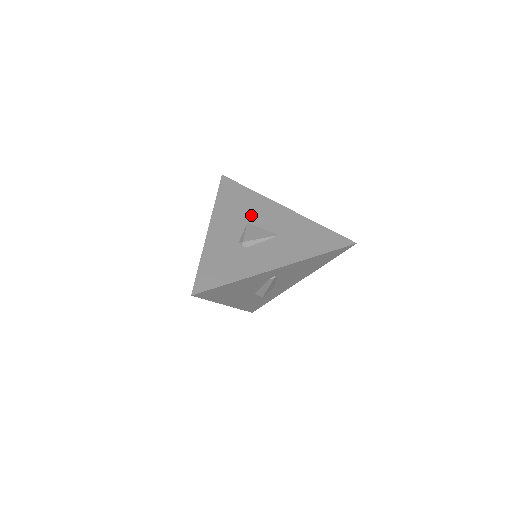
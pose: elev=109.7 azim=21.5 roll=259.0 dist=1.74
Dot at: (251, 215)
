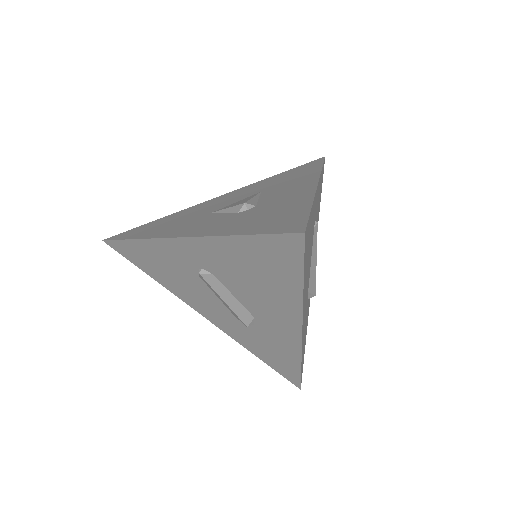
Dot at: (202, 212)
